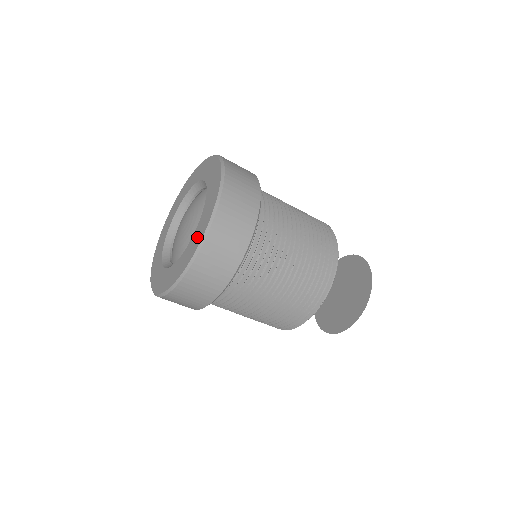
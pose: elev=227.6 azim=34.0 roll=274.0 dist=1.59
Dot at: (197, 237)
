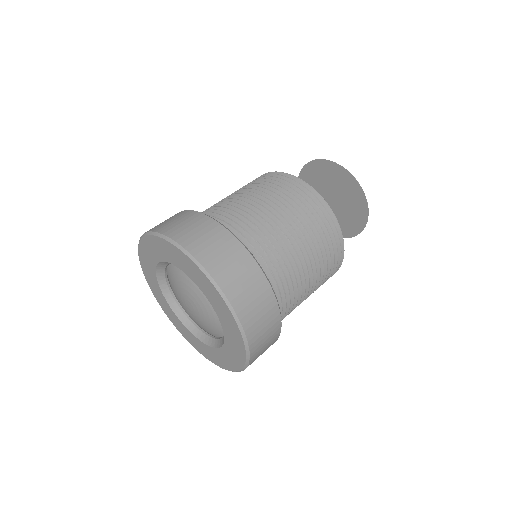
Dot at: (213, 297)
